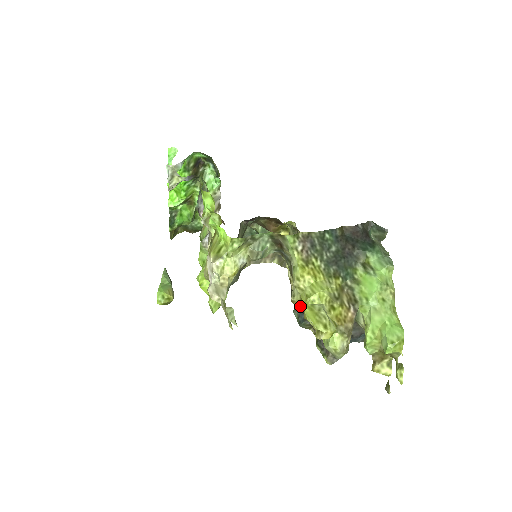
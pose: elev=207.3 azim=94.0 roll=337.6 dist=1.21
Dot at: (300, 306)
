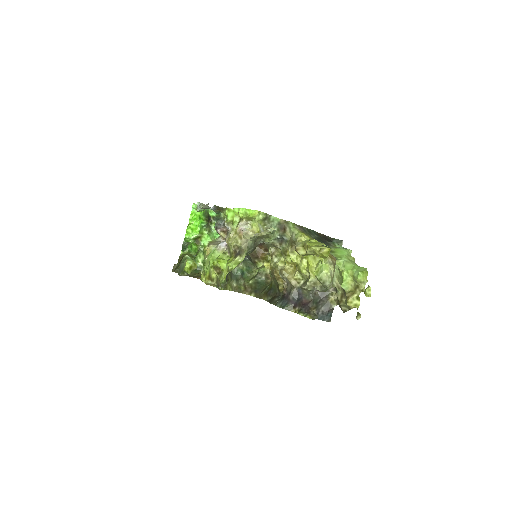
Dot at: (302, 250)
